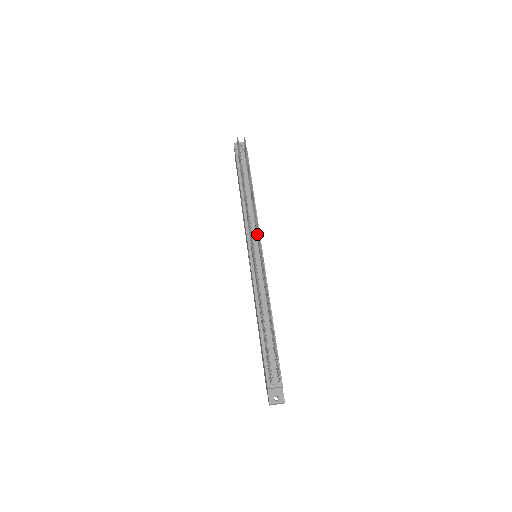
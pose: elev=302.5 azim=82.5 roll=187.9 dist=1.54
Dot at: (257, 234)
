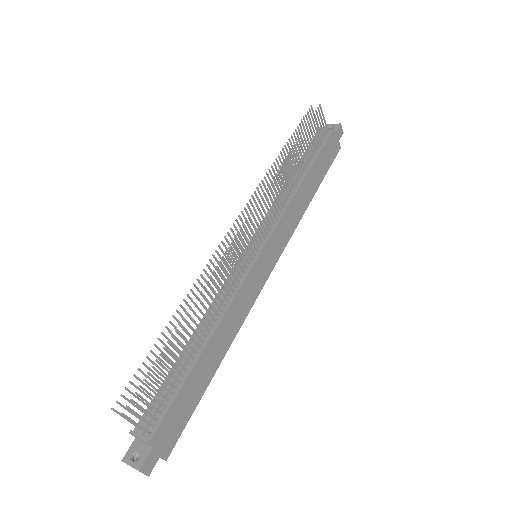
Dot at: (266, 224)
